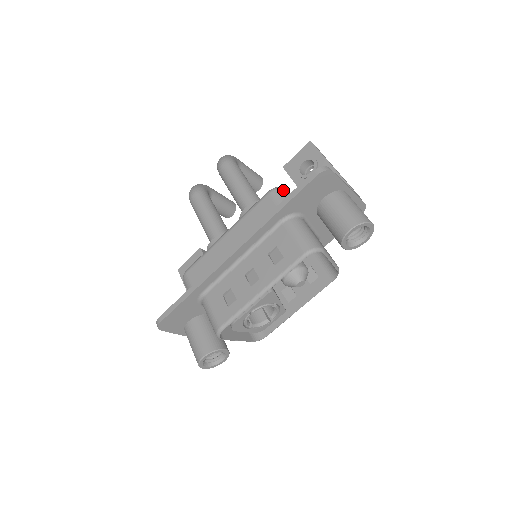
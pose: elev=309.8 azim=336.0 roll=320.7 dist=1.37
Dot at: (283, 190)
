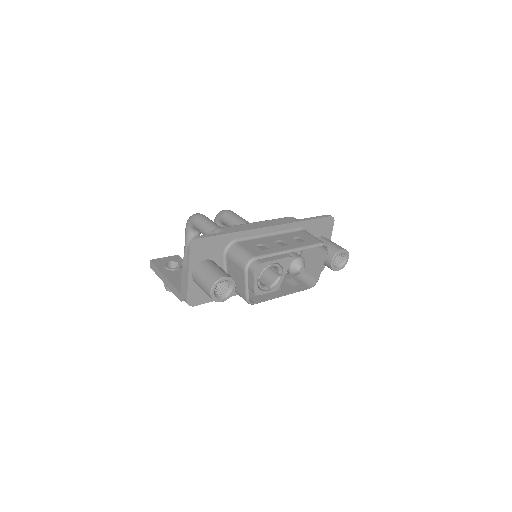
Dot at: occluded
